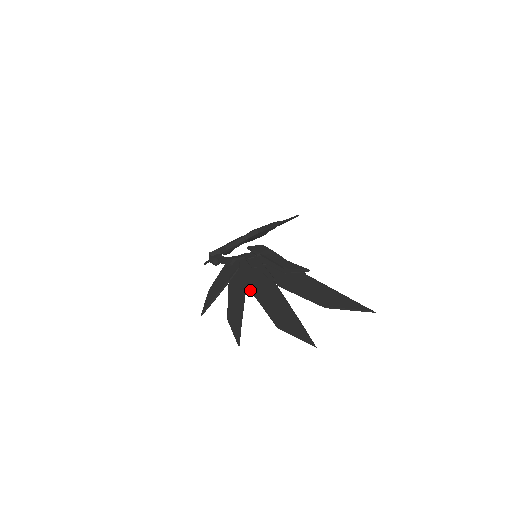
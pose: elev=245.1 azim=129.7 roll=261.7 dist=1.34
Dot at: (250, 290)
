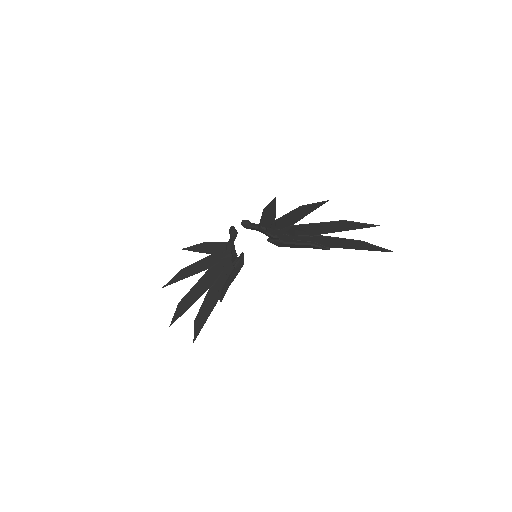
Dot at: (299, 224)
